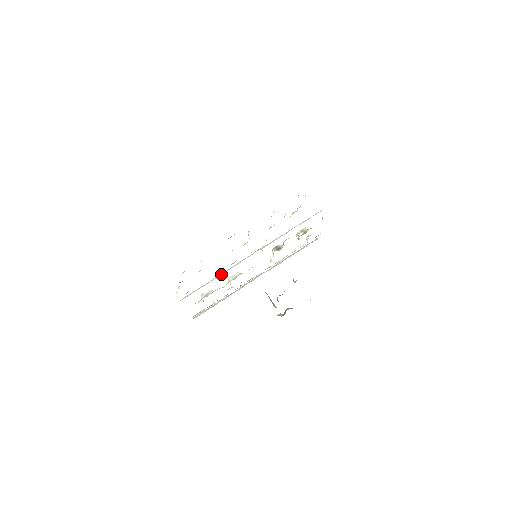
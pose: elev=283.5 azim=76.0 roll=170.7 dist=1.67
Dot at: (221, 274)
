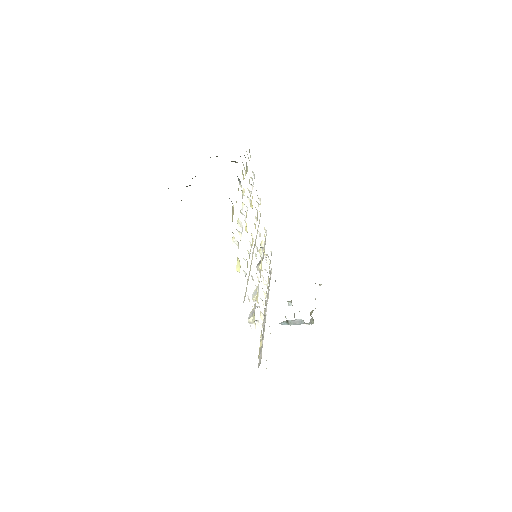
Dot at: (249, 273)
